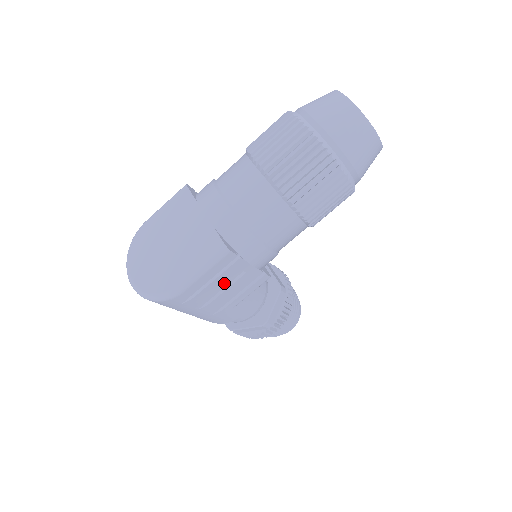
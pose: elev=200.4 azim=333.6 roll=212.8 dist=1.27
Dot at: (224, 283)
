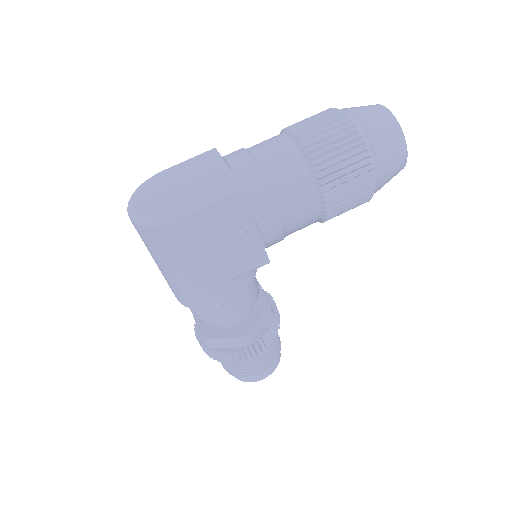
Dot at: (224, 237)
